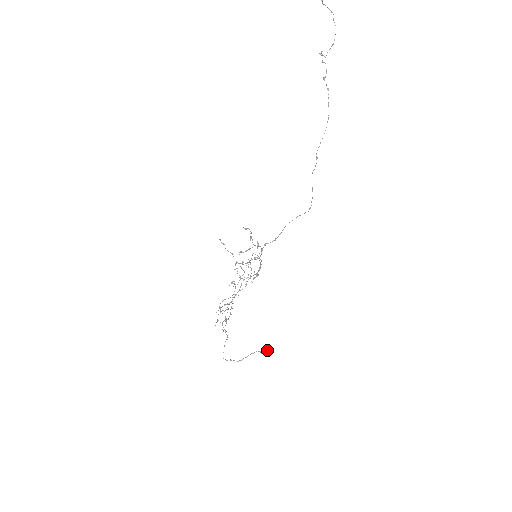
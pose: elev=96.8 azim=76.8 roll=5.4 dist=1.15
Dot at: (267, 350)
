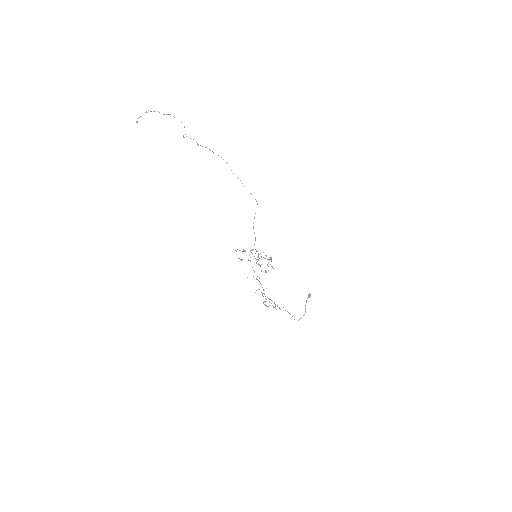
Dot at: (310, 294)
